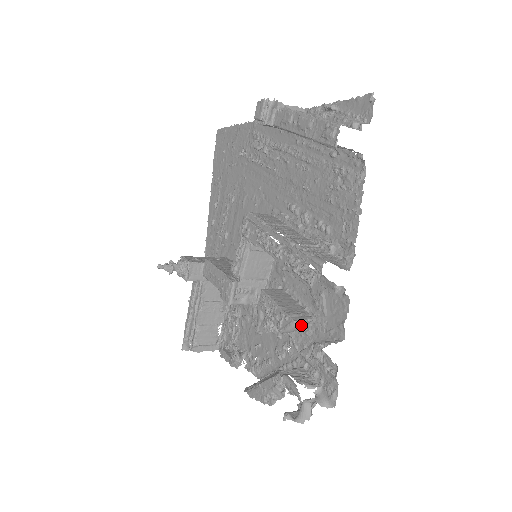
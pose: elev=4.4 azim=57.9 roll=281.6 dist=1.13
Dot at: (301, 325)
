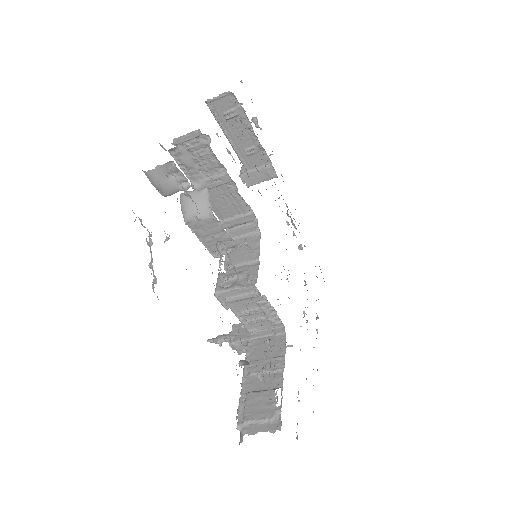
Dot at: occluded
